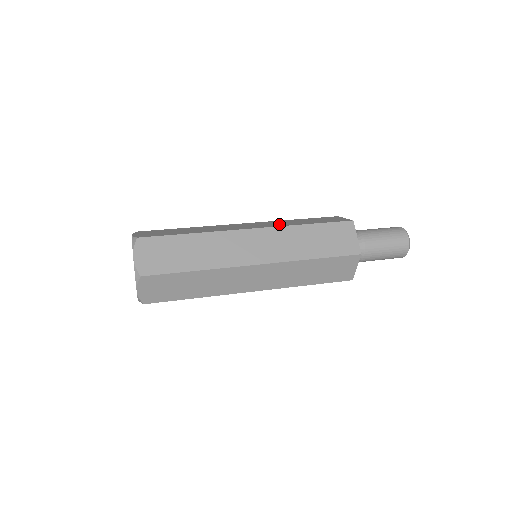
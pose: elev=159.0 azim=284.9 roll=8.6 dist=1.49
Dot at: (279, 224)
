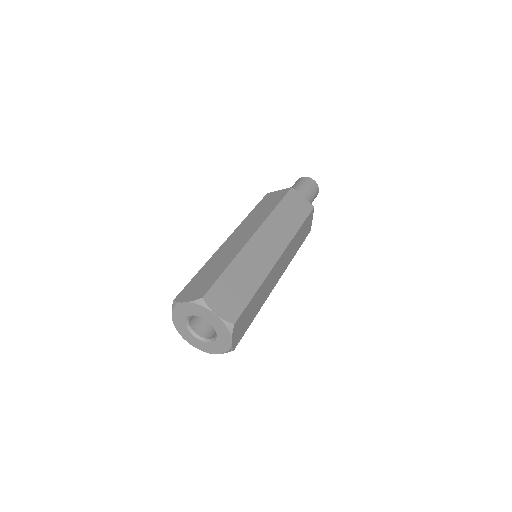
Dot at: (258, 220)
